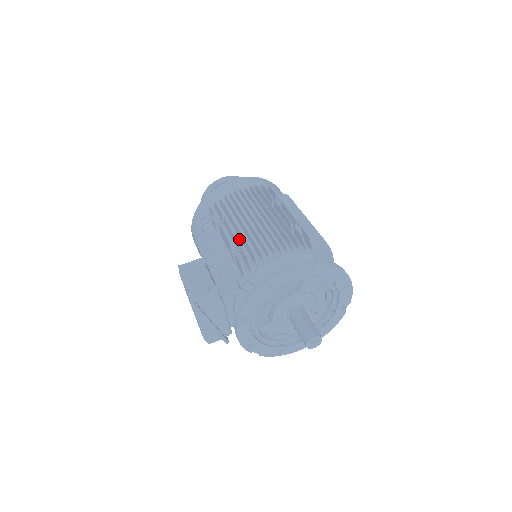
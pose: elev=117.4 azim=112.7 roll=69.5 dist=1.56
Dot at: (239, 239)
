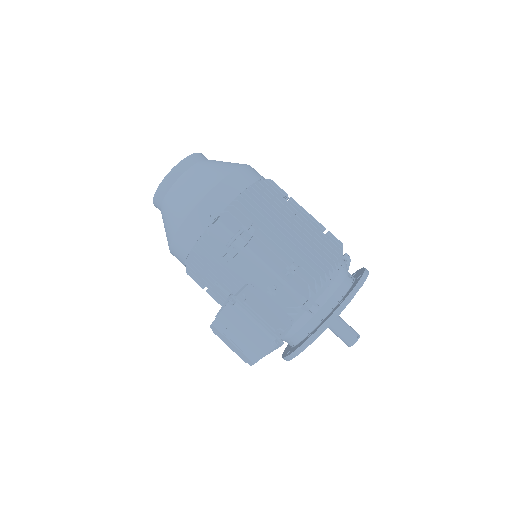
Dot at: occluded
